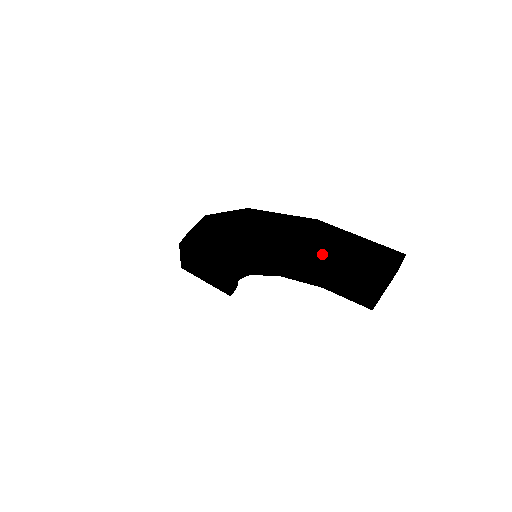
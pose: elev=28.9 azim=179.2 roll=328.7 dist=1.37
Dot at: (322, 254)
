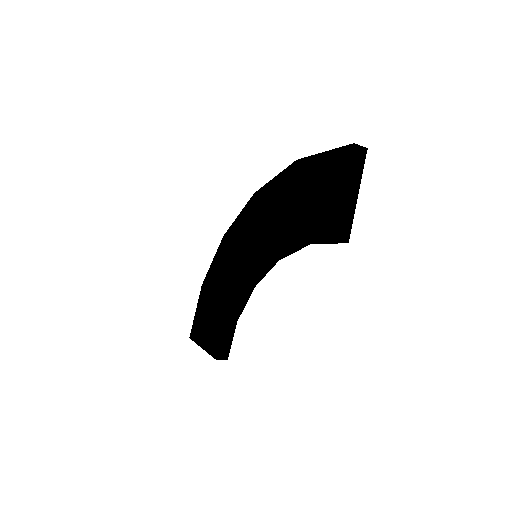
Dot at: (303, 181)
